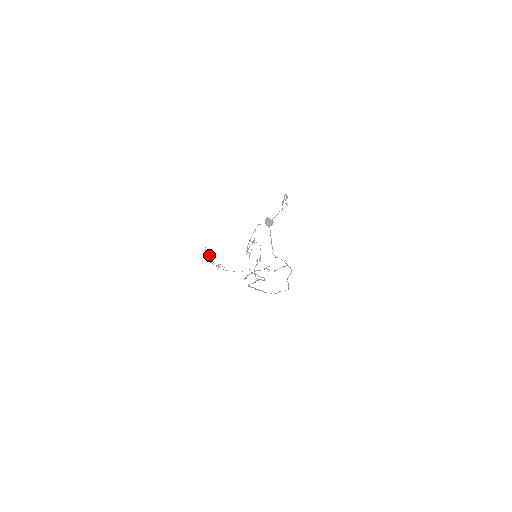
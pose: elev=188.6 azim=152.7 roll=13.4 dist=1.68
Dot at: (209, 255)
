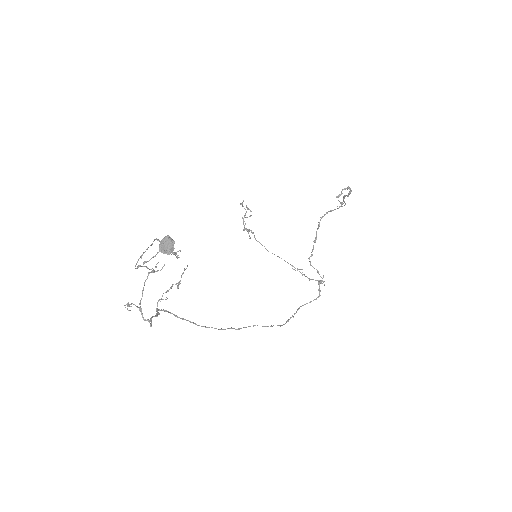
Dot at: occluded
